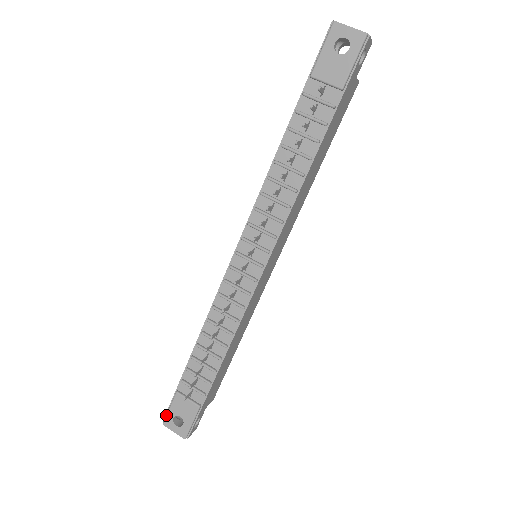
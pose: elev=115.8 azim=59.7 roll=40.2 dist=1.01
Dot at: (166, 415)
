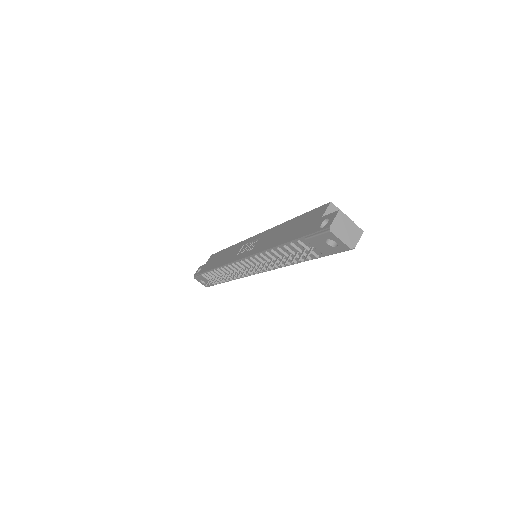
Dot at: (195, 277)
